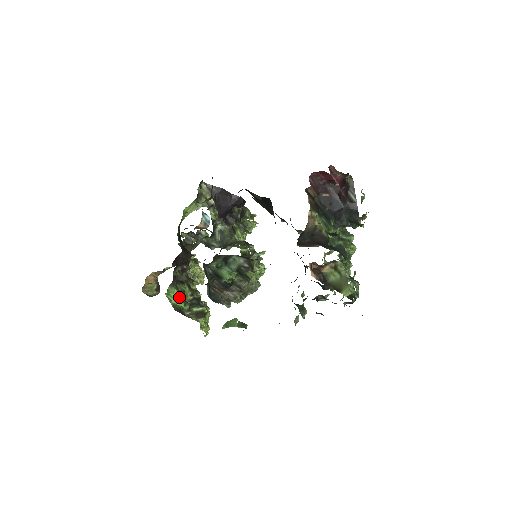
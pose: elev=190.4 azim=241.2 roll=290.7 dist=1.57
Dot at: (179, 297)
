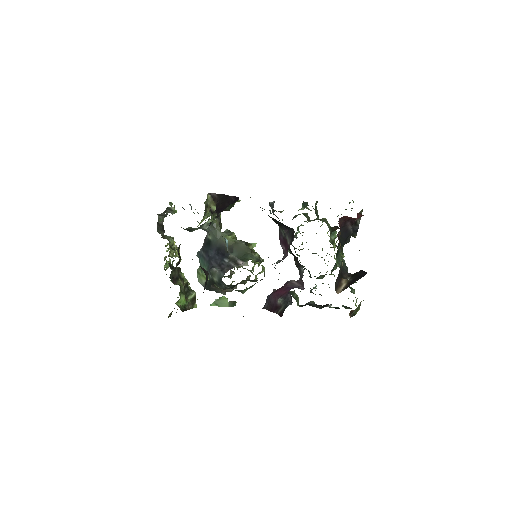
Dot at: (183, 299)
